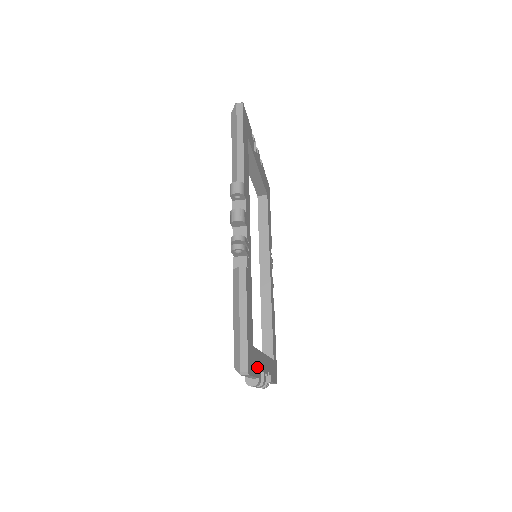
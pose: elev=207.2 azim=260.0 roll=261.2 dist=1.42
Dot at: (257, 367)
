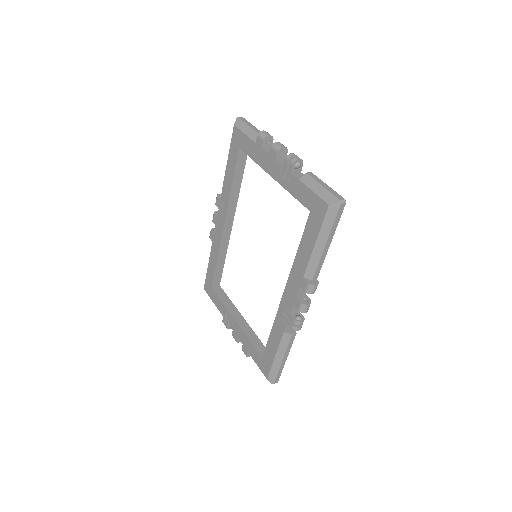
Dot at: occluded
